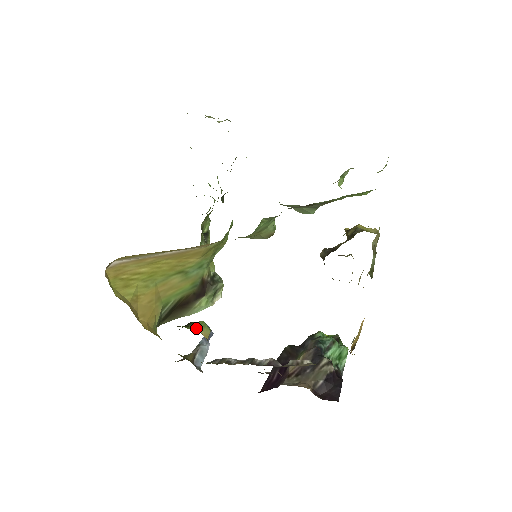
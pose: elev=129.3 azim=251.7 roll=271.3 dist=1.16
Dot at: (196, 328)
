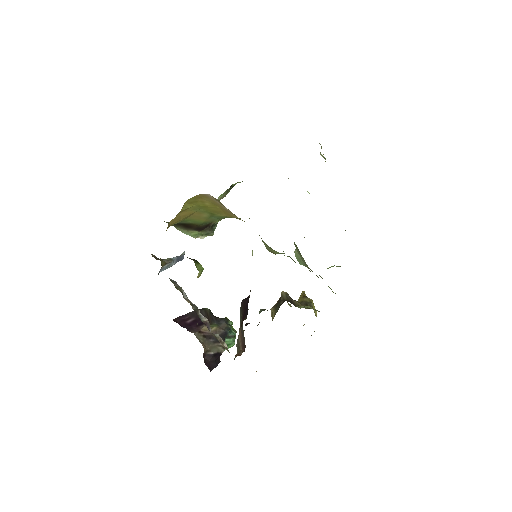
Dot at: (199, 270)
